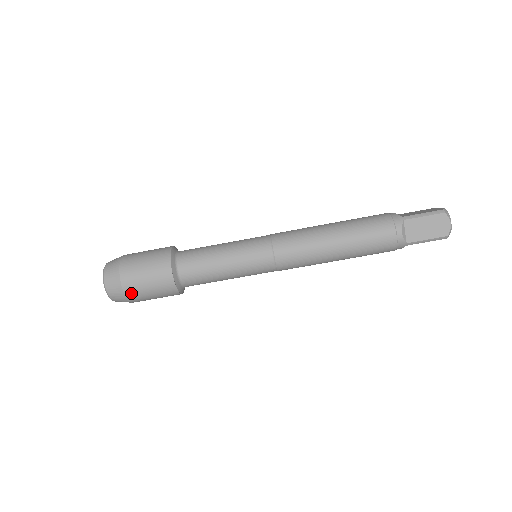
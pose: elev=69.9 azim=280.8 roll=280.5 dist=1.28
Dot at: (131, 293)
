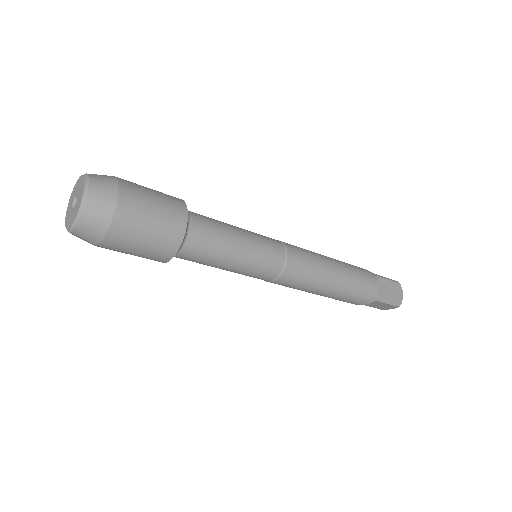
Dot at: (103, 247)
